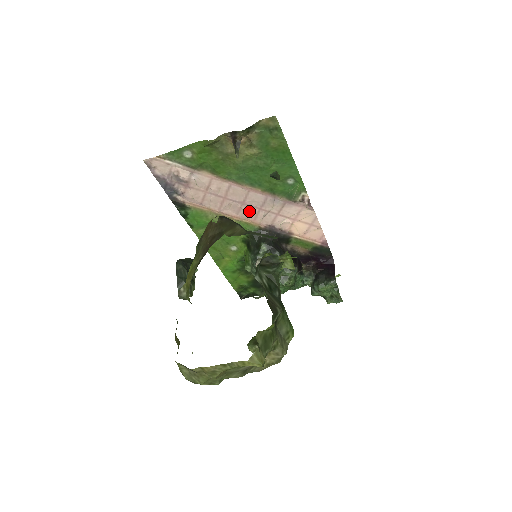
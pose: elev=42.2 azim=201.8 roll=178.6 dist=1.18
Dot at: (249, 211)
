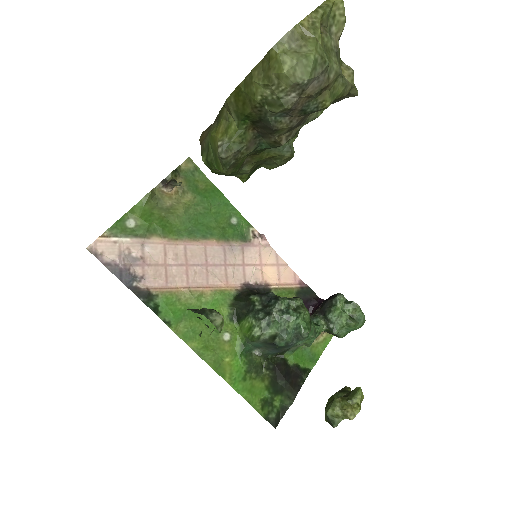
Dot at: (217, 273)
